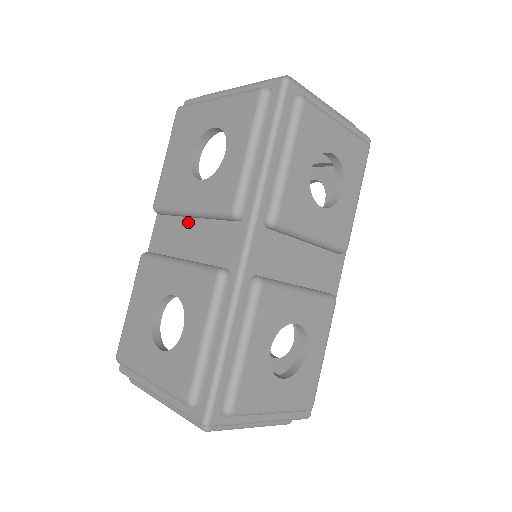
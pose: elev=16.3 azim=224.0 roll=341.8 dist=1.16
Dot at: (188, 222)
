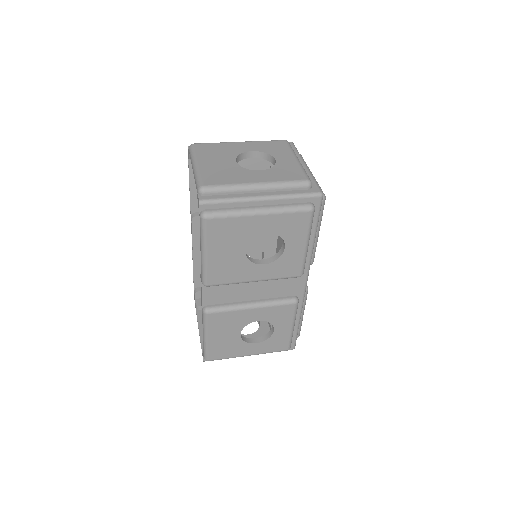
Dot at: (246, 283)
